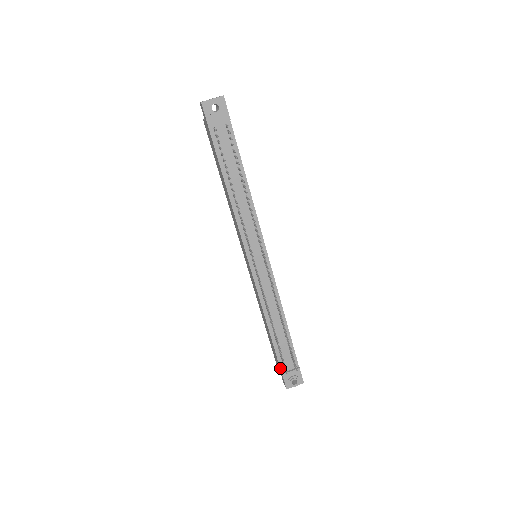
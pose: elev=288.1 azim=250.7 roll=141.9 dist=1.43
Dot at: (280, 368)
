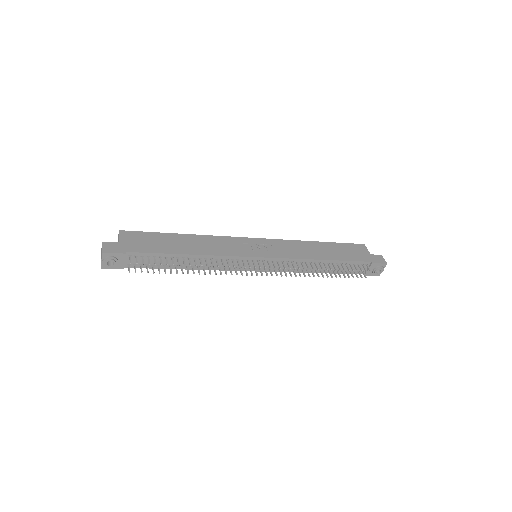
Dot at: occluded
